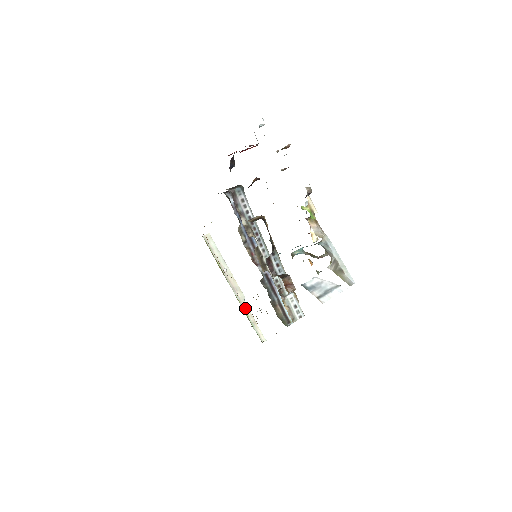
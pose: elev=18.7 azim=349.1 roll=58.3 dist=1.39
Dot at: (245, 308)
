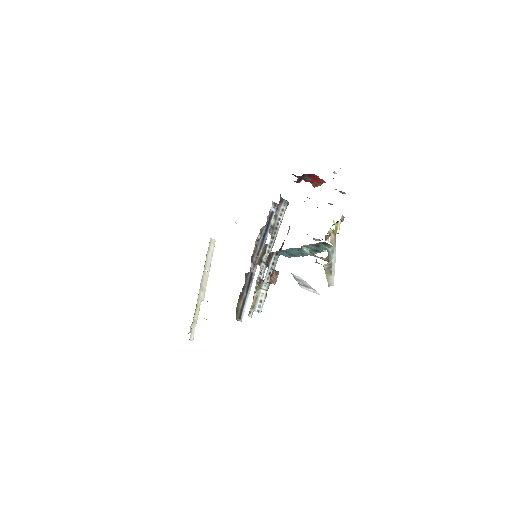
Dot at: (198, 306)
